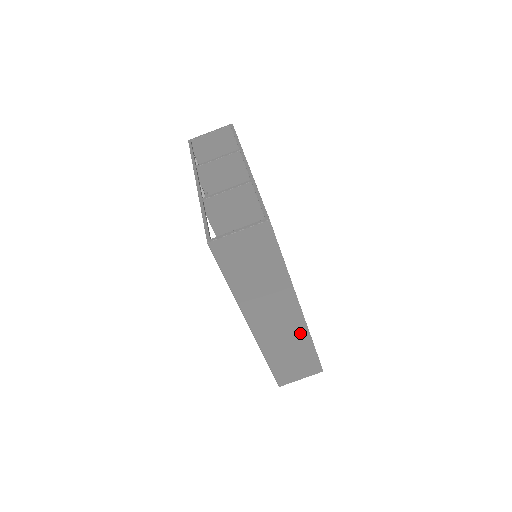
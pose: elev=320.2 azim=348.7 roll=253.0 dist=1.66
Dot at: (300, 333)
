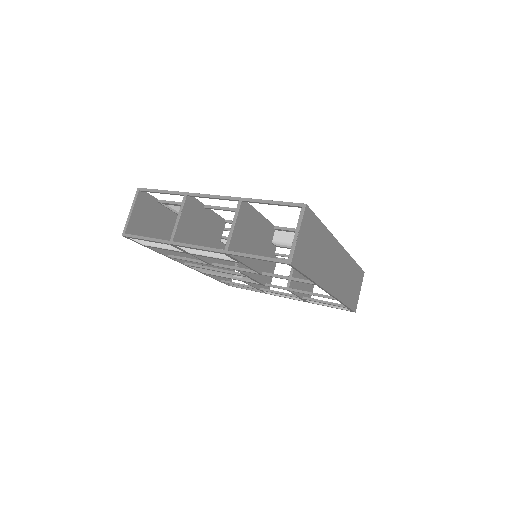
Dot at: (347, 262)
